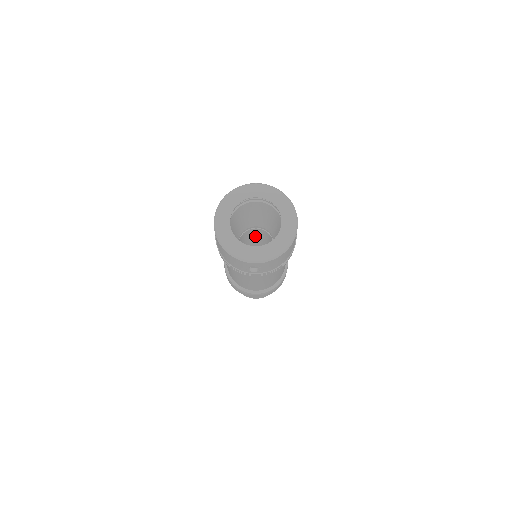
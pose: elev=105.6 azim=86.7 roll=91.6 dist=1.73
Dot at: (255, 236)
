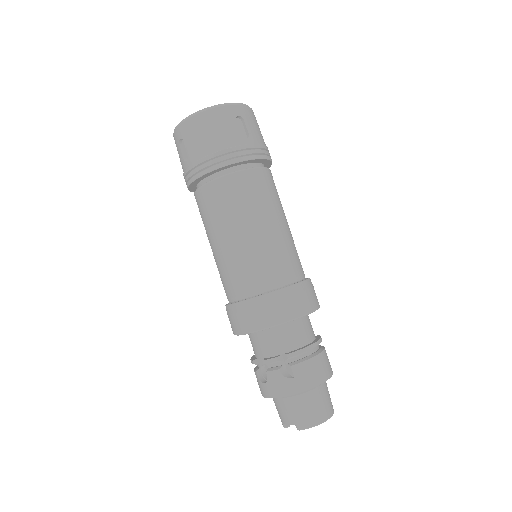
Dot at: occluded
